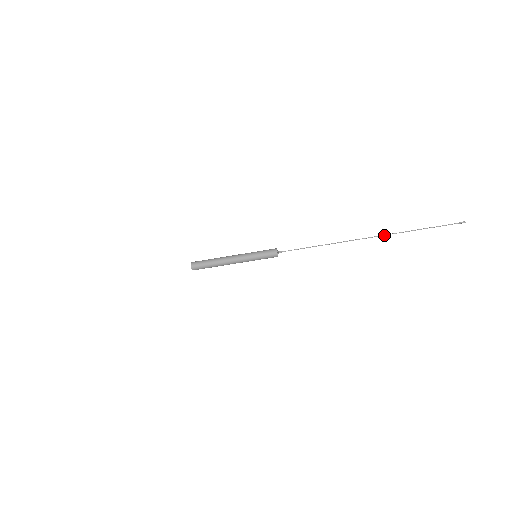
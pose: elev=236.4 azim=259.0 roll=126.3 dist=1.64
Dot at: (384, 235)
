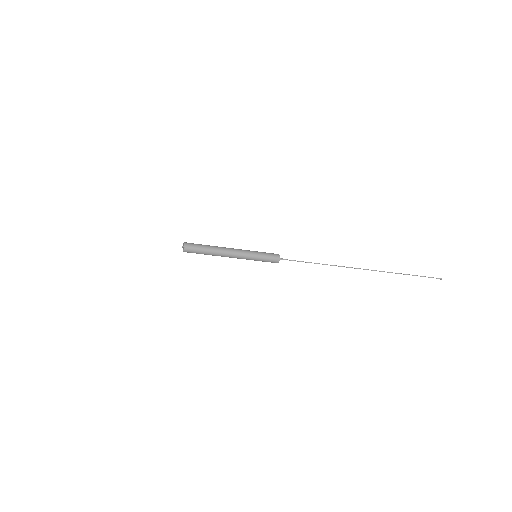
Dot at: occluded
